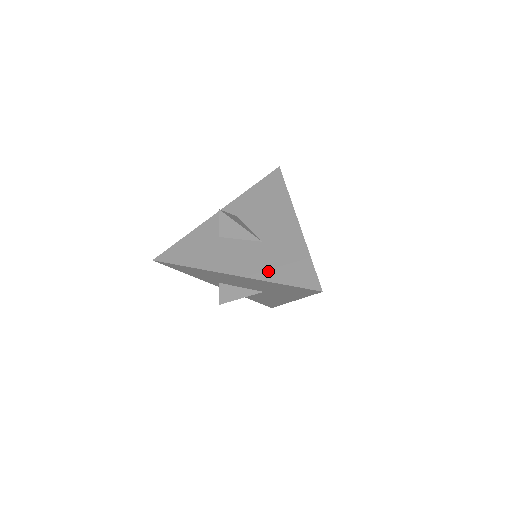
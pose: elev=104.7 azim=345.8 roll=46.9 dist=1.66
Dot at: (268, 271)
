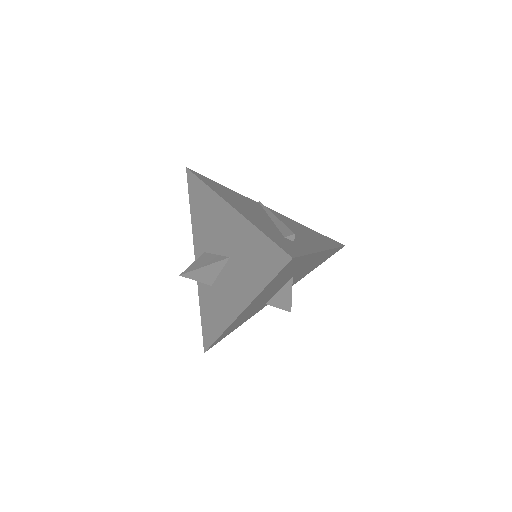
Dot at: (252, 283)
